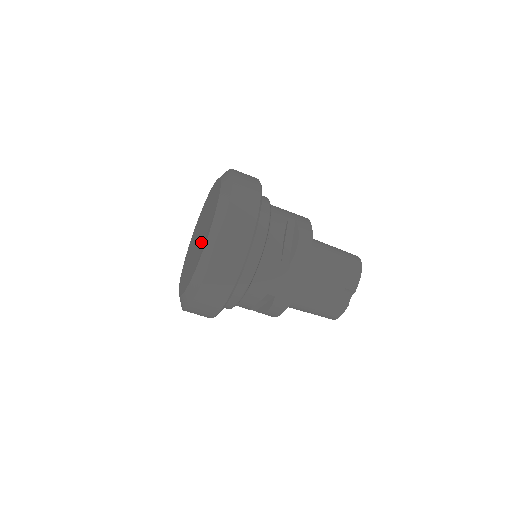
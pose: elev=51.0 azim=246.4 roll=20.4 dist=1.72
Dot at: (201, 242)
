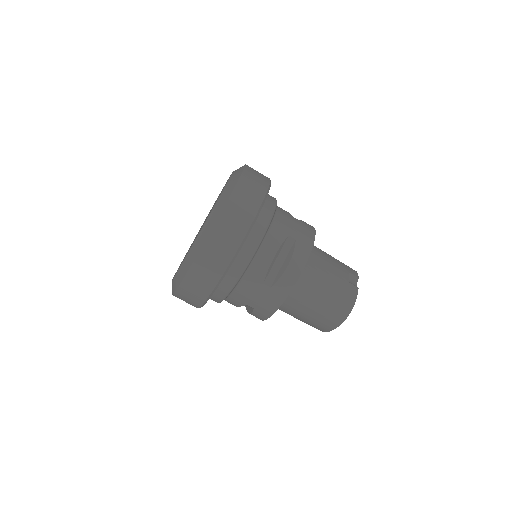
Dot at: occluded
